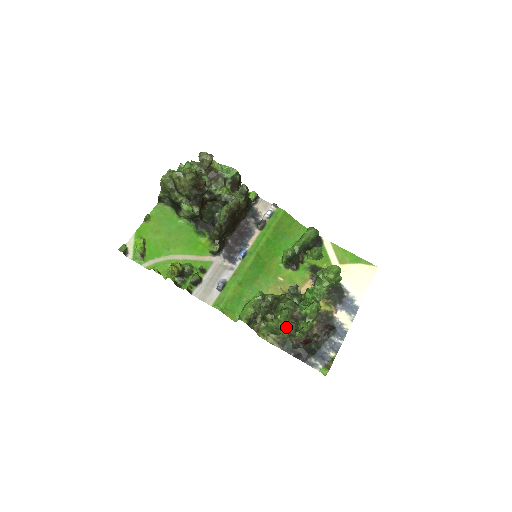
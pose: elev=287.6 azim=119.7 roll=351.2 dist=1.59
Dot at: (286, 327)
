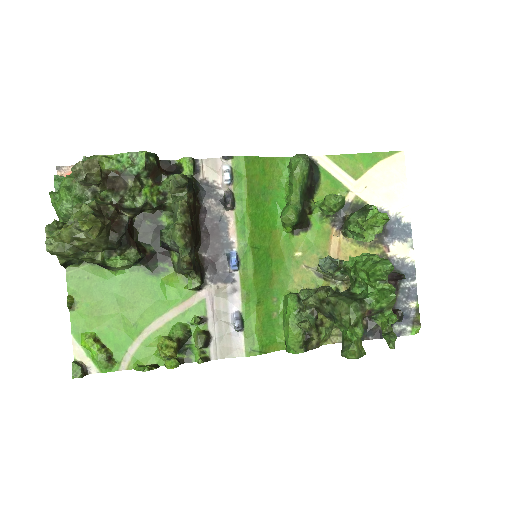
Dot at: occluded
